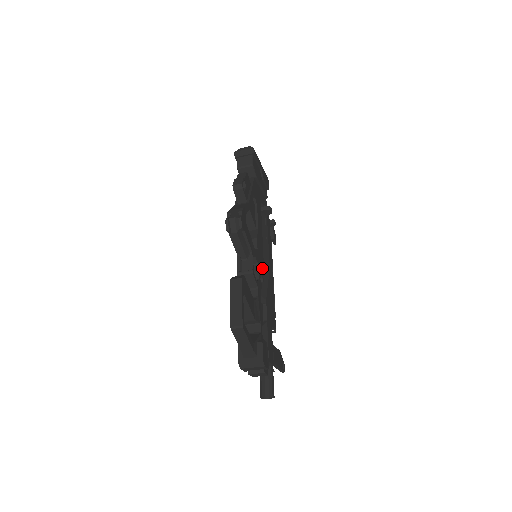
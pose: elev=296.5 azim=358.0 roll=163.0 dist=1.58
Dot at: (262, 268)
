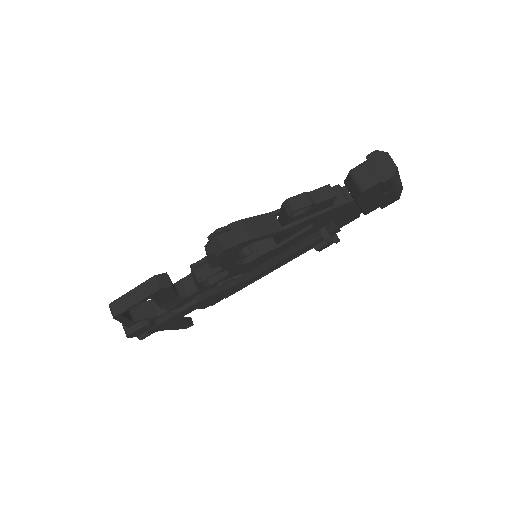
Dot at: (239, 274)
